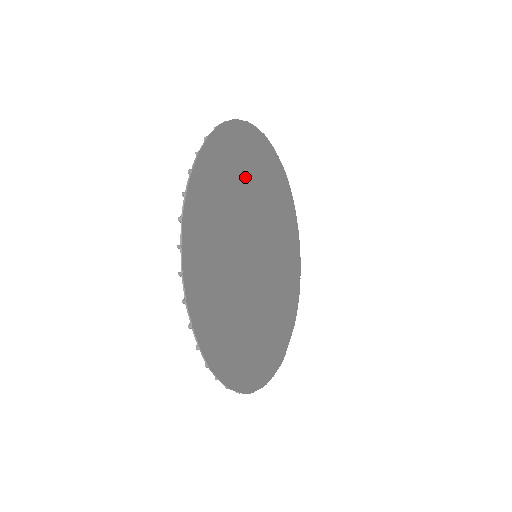
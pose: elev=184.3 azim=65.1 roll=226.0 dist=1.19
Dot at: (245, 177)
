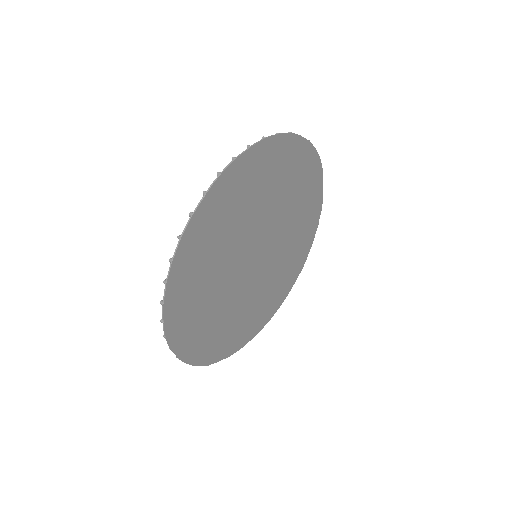
Dot at: (206, 284)
